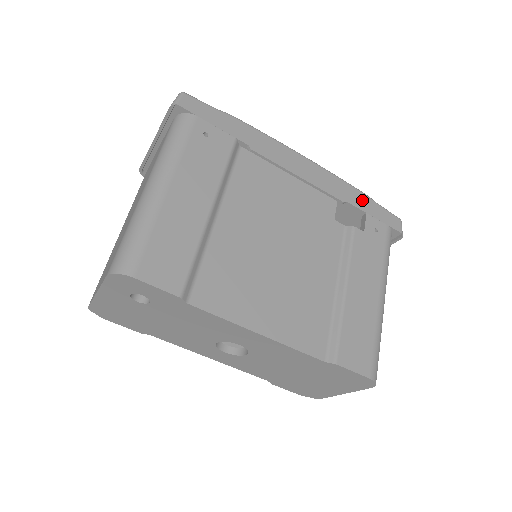
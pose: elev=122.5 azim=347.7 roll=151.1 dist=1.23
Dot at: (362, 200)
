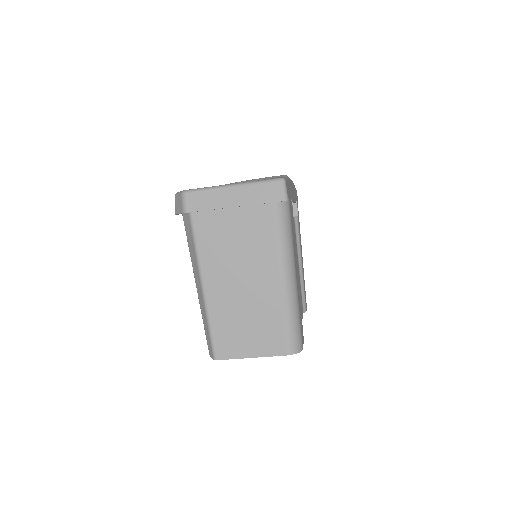
Dot at: (295, 191)
